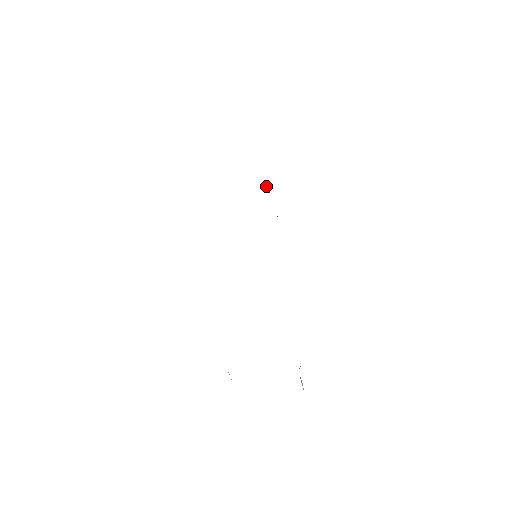
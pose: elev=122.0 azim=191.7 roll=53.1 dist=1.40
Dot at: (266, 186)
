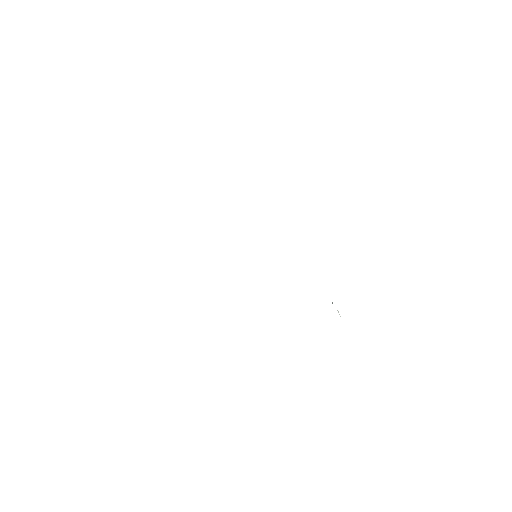
Dot at: occluded
